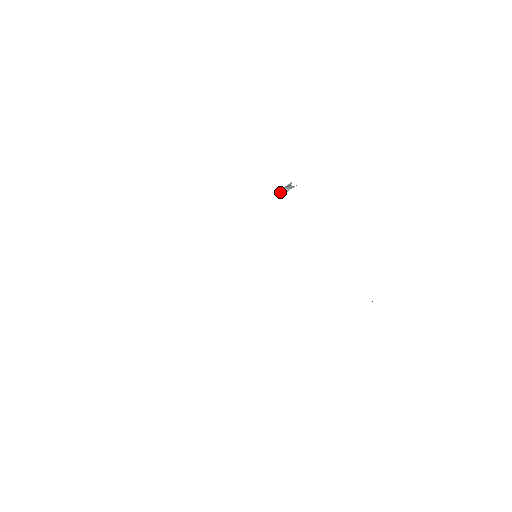
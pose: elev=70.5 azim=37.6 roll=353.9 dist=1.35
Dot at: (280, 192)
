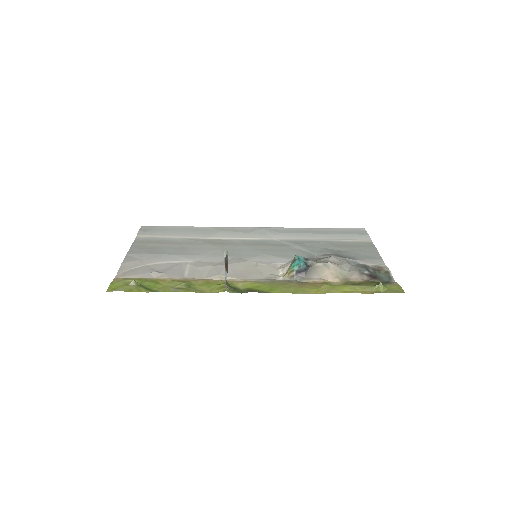
Dot at: (224, 264)
